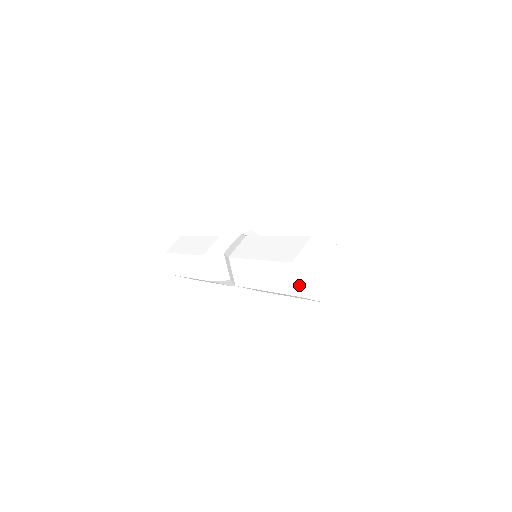
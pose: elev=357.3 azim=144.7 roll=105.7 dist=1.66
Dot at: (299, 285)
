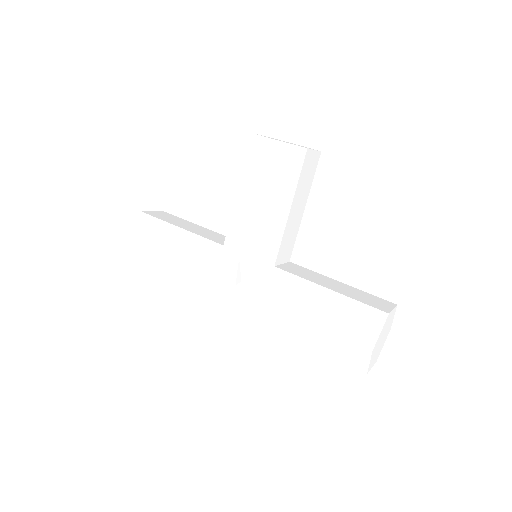
Dot at: (374, 363)
